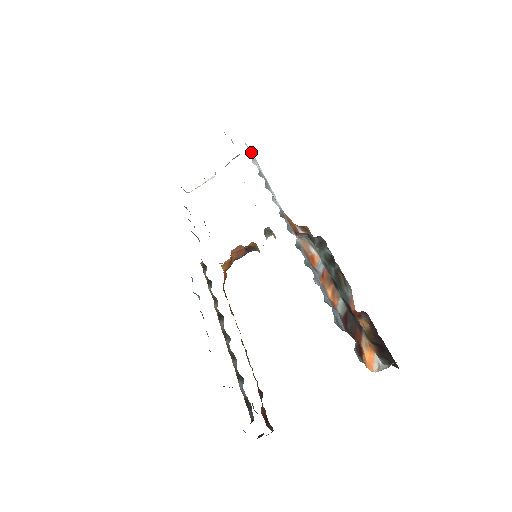
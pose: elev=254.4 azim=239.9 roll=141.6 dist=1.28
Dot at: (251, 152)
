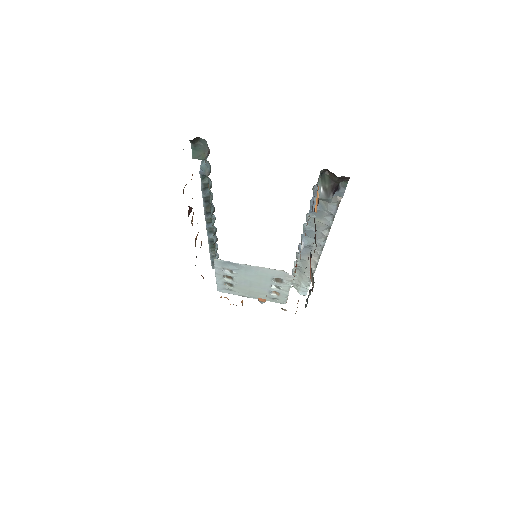
Dot at: occluded
